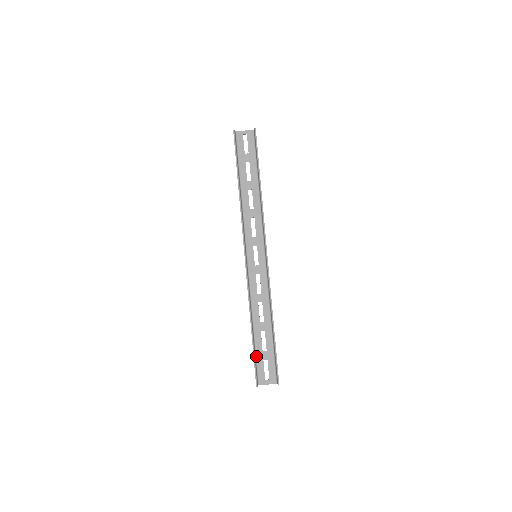
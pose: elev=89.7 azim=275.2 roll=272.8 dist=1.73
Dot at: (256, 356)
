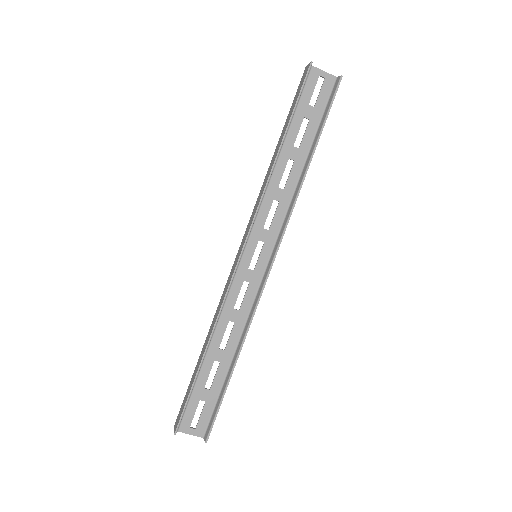
Dot at: (192, 391)
